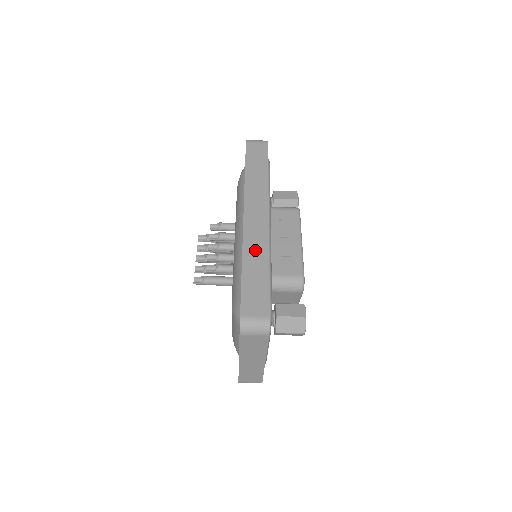
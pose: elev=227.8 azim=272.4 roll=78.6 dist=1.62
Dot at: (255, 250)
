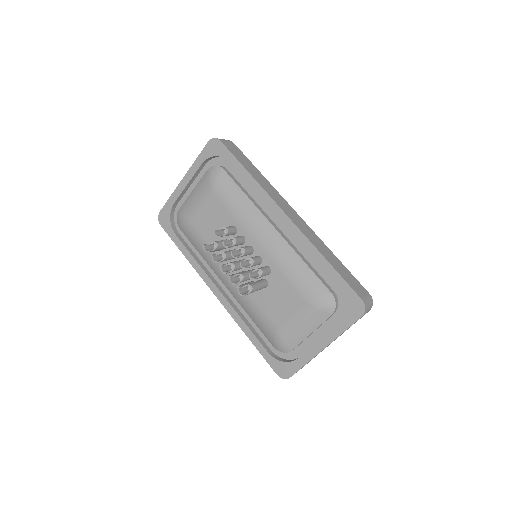
Dot at: (319, 244)
